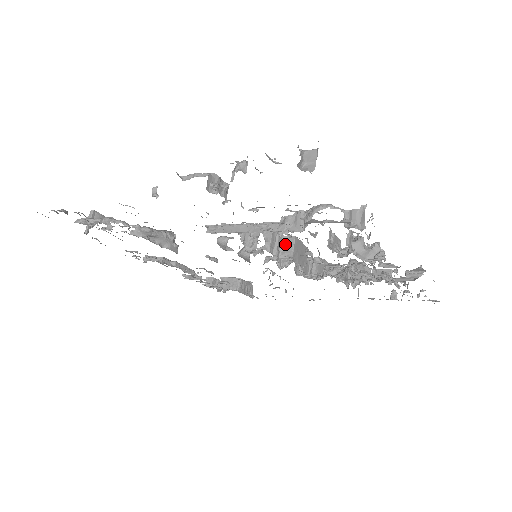
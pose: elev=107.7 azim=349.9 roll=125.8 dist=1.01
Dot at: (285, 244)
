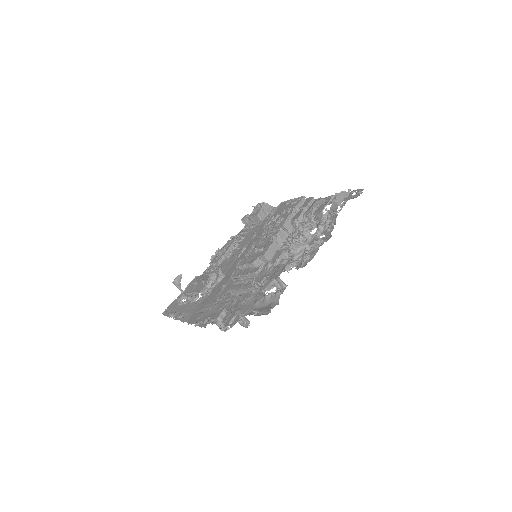
Dot at: (263, 260)
